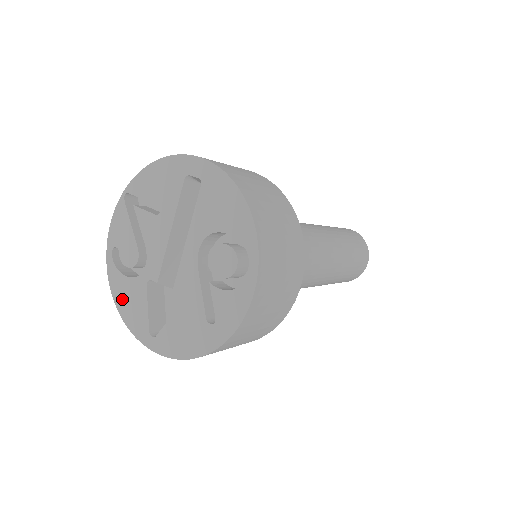
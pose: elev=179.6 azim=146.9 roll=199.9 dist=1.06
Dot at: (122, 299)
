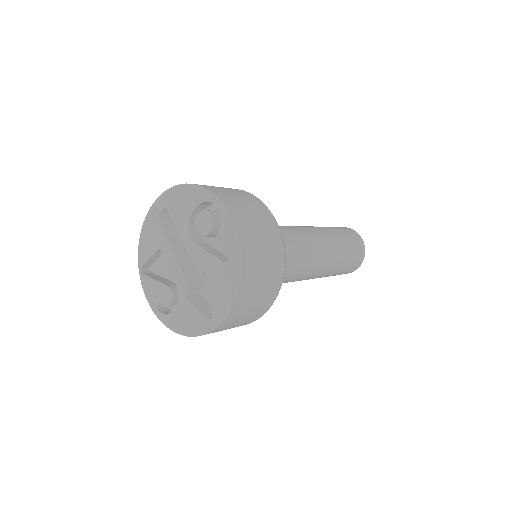
Dot at: (182, 325)
